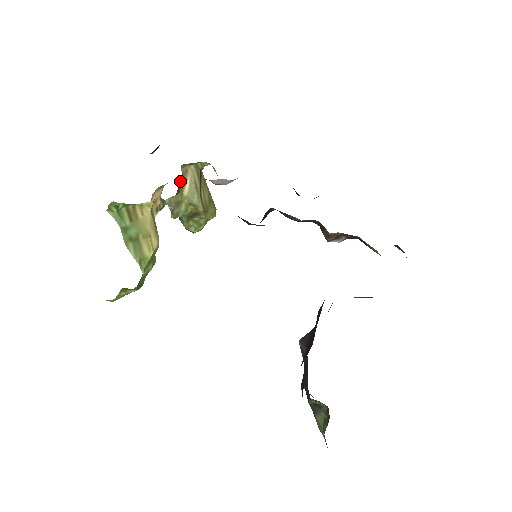
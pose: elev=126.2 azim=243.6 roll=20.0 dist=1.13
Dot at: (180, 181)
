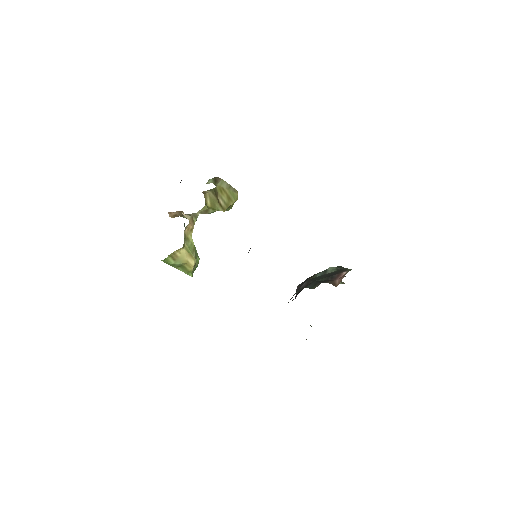
Dot at: occluded
